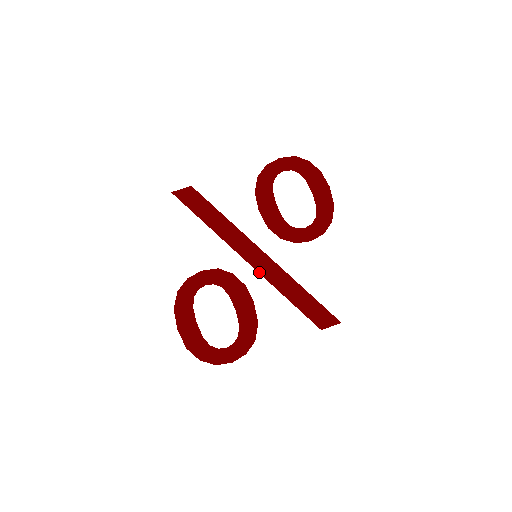
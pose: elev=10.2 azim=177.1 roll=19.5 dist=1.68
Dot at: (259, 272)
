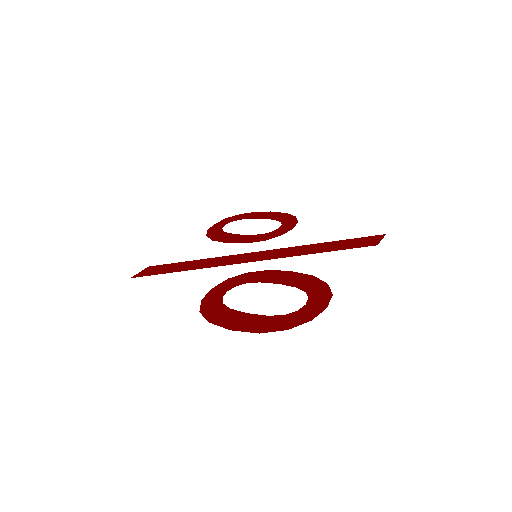
Dot at: occluded
